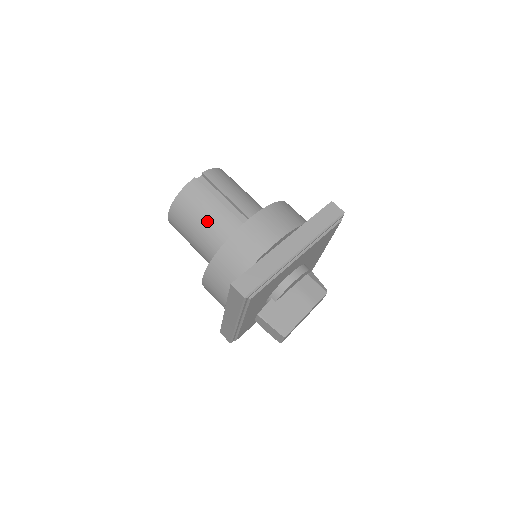
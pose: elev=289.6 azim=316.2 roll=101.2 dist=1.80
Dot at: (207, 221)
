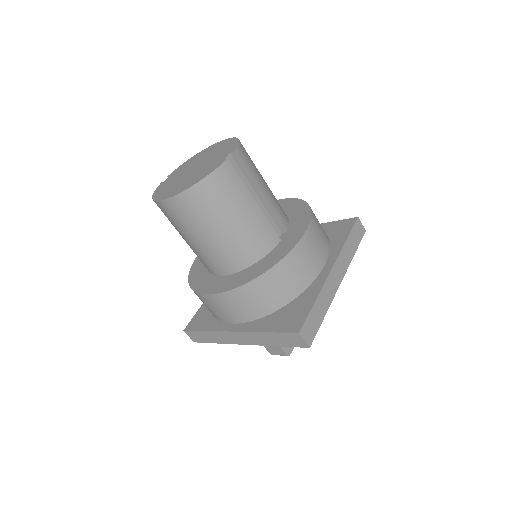
Dot at: (237, 225)
